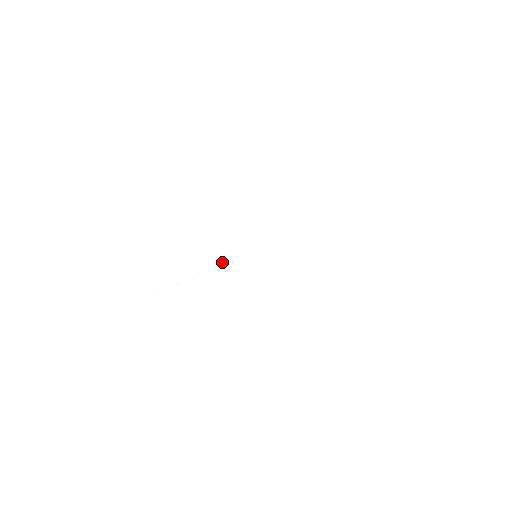
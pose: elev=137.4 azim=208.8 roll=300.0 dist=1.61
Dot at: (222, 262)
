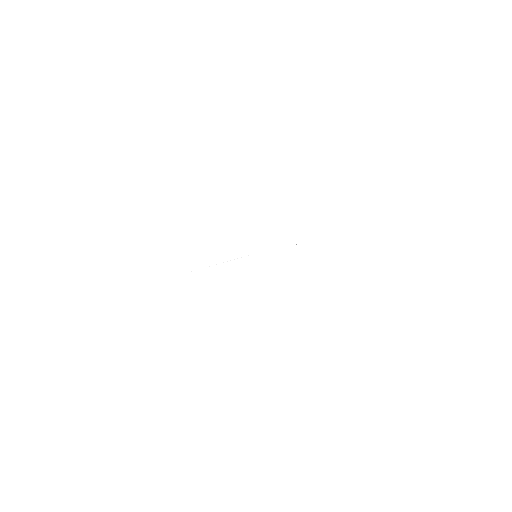
Dot at: occluded
